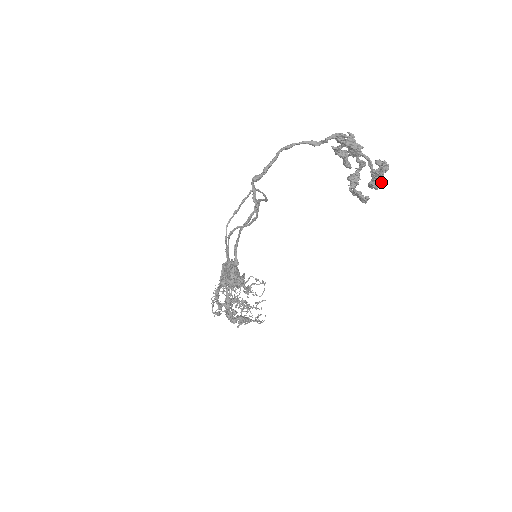
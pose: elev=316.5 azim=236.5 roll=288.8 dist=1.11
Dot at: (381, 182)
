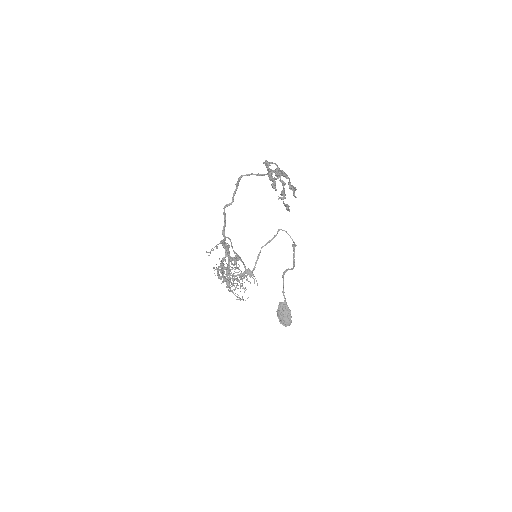
Dot at: (274, 183)
